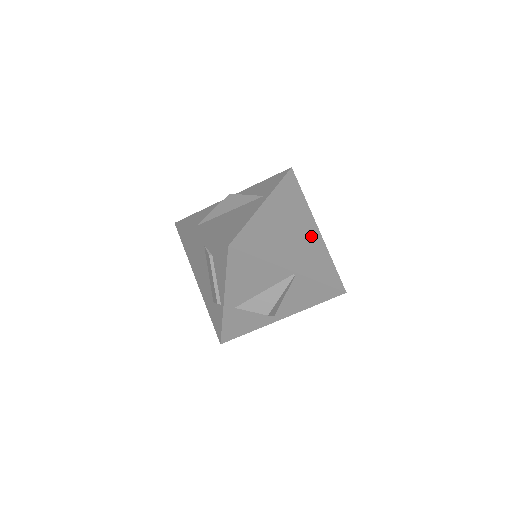
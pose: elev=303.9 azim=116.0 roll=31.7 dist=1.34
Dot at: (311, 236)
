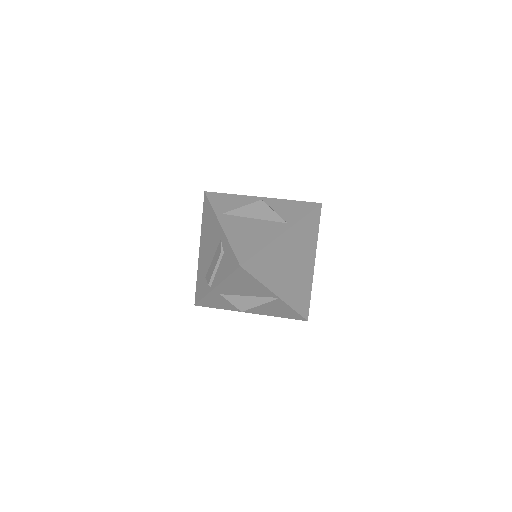
Dot at: (306, 269)
